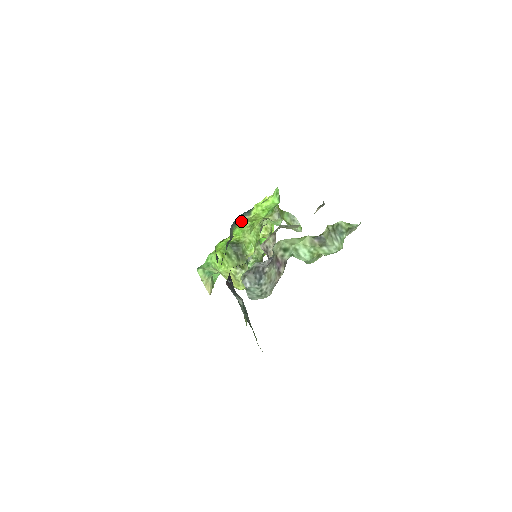
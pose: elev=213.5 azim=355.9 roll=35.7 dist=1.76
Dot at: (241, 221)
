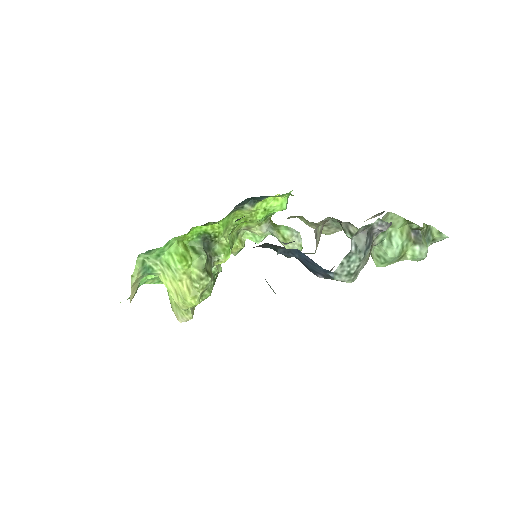
Dot at: (235, 211)
